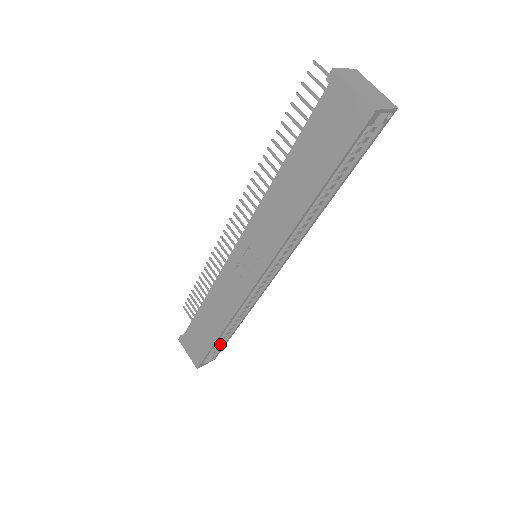
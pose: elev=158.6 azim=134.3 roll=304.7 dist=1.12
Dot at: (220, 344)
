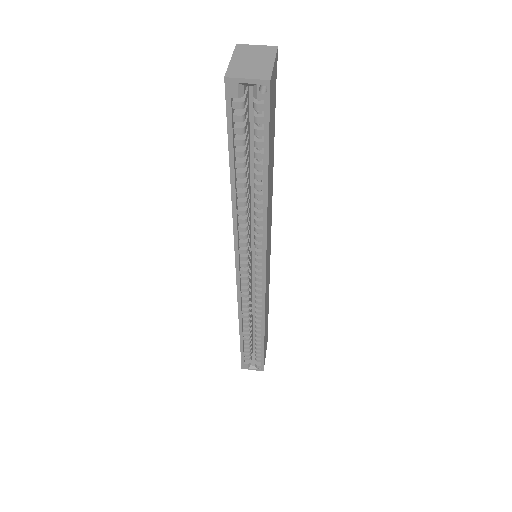
Dot at: (259, 352)
